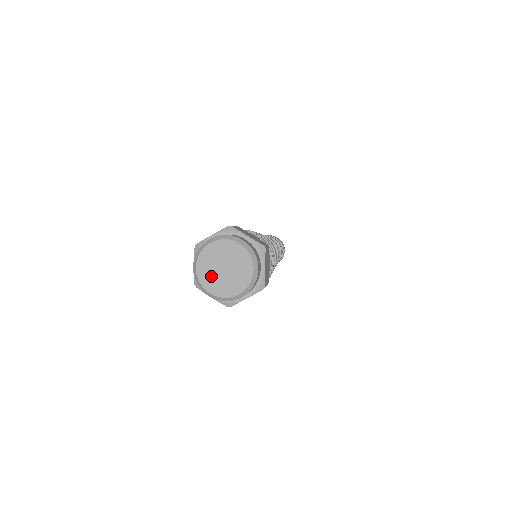
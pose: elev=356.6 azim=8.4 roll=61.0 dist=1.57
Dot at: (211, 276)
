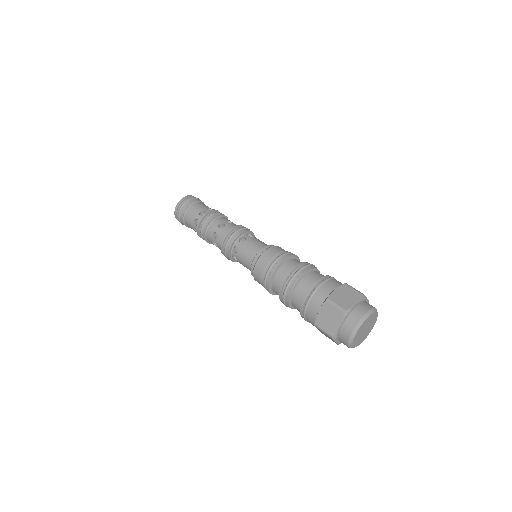
Dot at: (360, 339)
